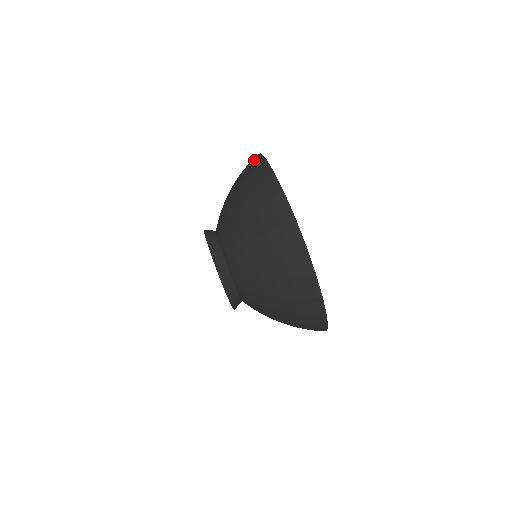
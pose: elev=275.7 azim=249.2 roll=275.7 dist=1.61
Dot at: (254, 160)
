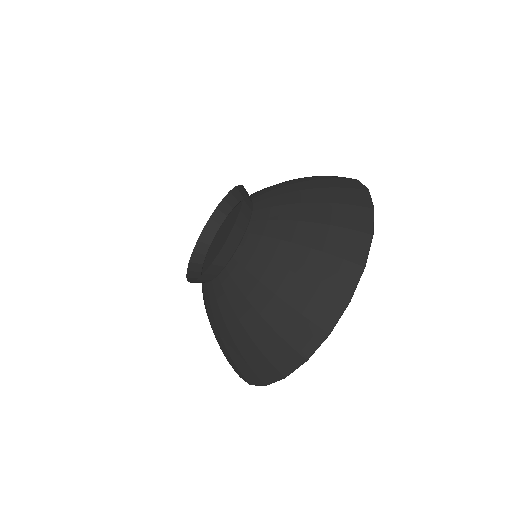
Dot at: (358, 189)
